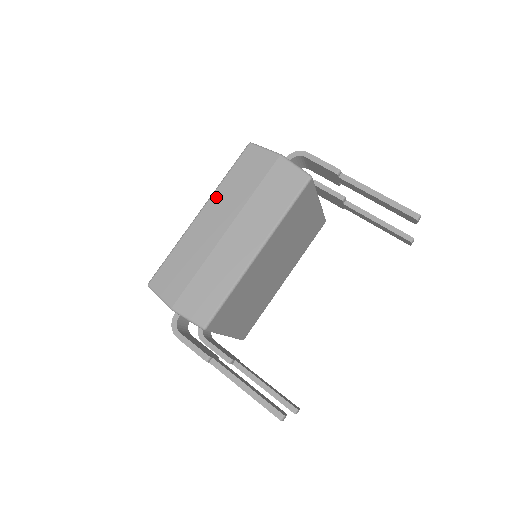
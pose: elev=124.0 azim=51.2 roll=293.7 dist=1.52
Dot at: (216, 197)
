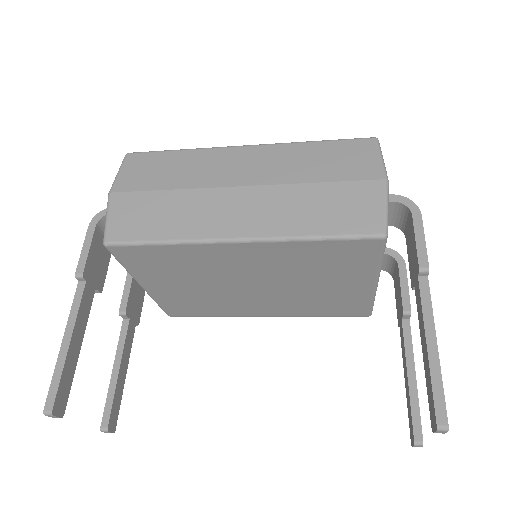
Dot at: (277, 149)
